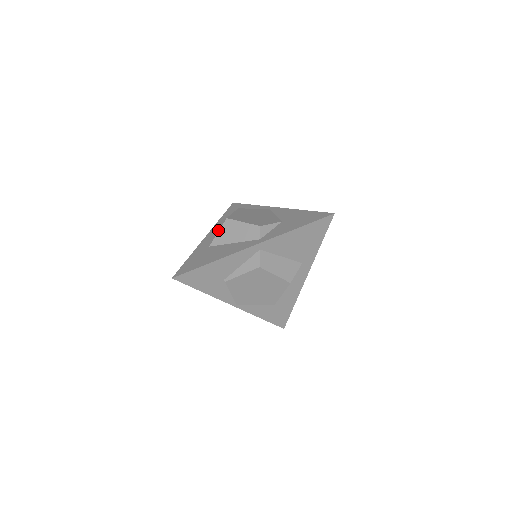
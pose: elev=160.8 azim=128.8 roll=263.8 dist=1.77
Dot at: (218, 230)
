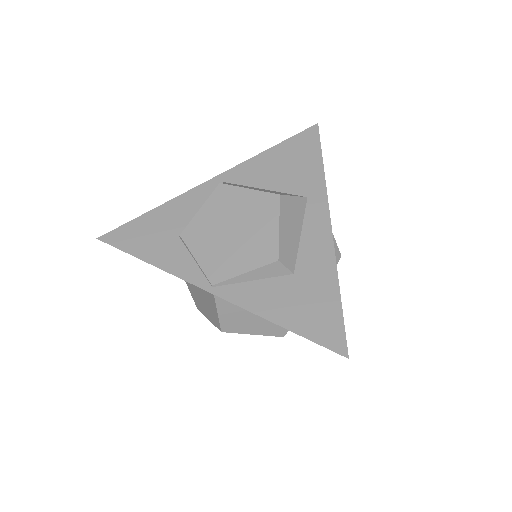
Dot at: occluded
